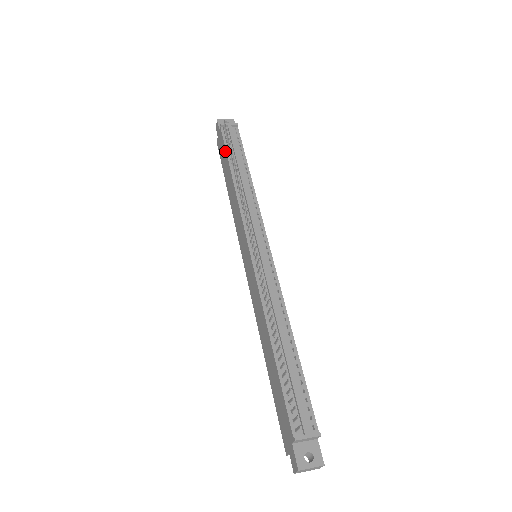
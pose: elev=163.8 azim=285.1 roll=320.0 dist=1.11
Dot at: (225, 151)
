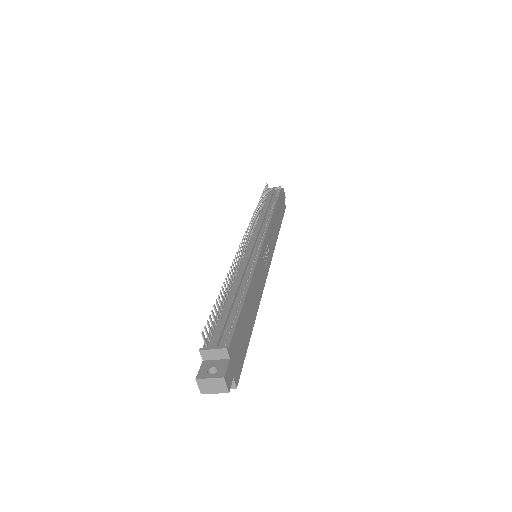
Dot at: occluded
